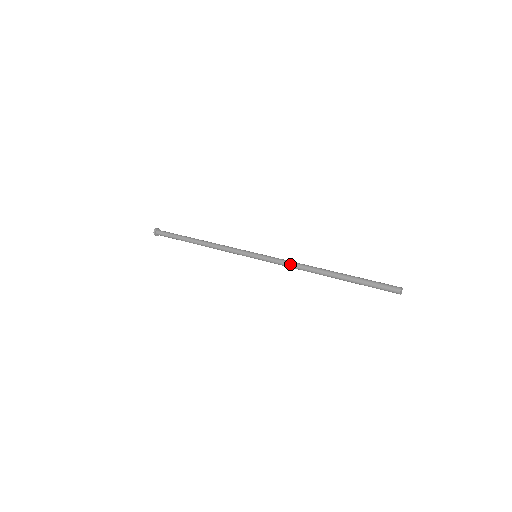
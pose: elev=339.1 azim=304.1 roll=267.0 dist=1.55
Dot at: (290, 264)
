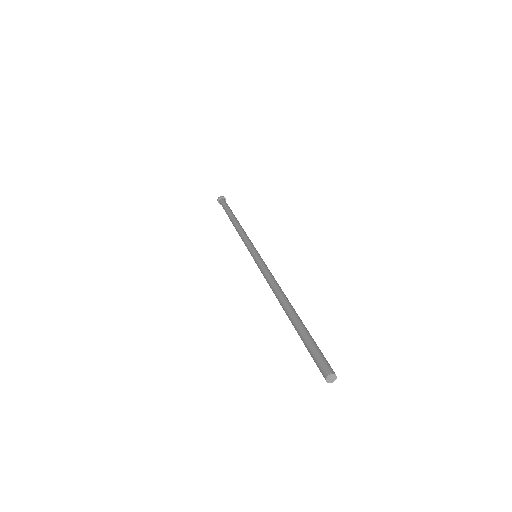
Dot at: (267, 279)
